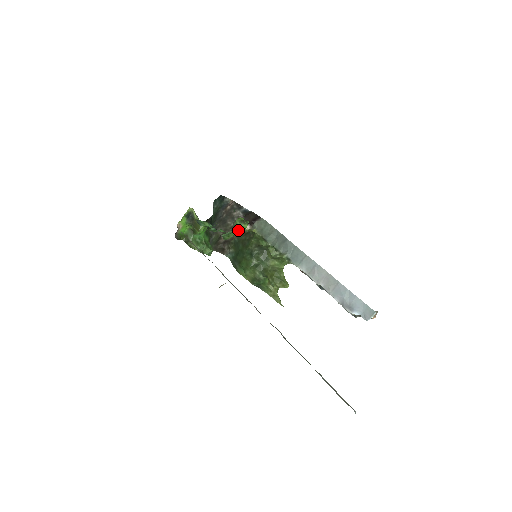
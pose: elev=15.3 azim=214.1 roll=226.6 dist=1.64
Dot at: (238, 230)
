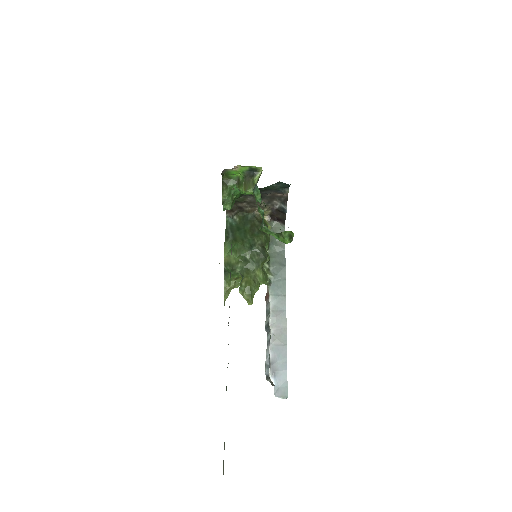
Dot at: (279, 237)
